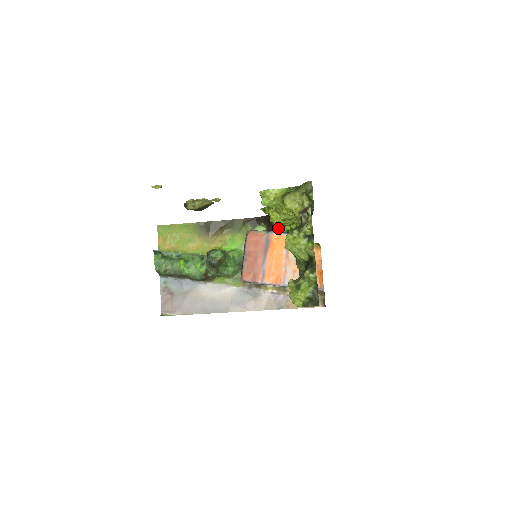
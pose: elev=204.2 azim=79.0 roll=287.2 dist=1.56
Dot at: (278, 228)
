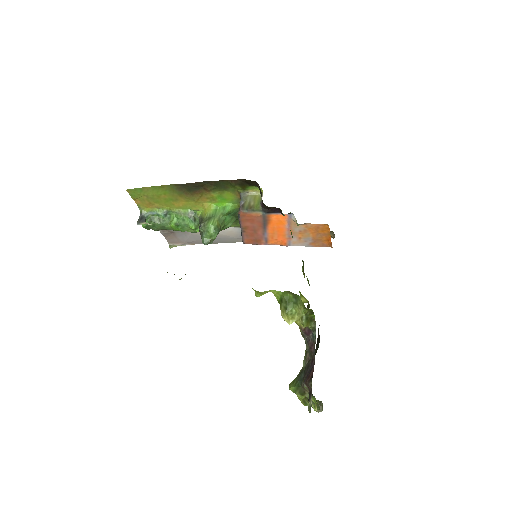
Dot at: (275, 209)
